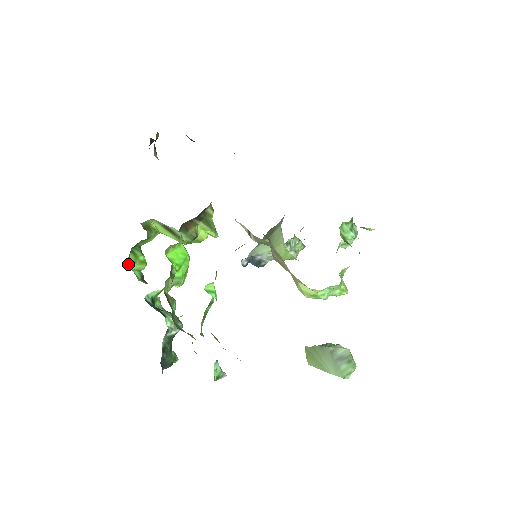
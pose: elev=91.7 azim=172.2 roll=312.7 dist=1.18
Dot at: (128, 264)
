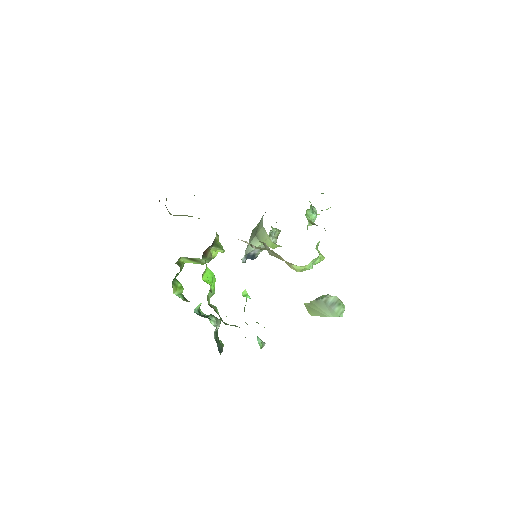
Dot at: (173, 293)
